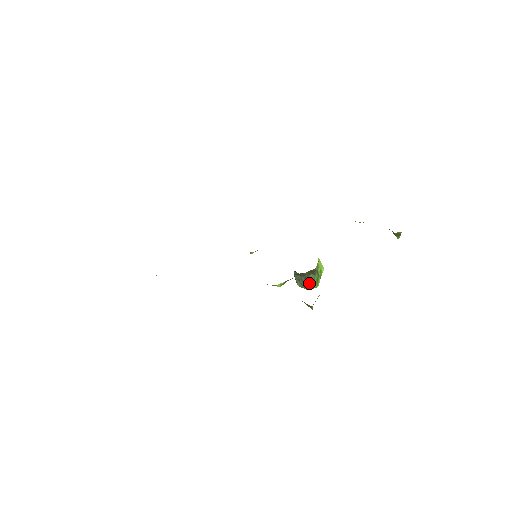
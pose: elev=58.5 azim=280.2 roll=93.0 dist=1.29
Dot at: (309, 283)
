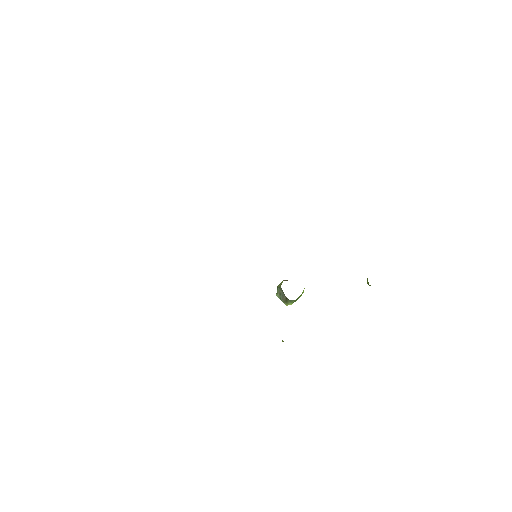
Dot at: (287, 303)
